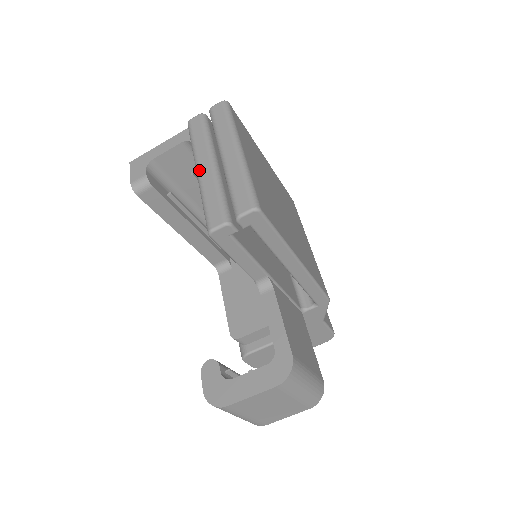
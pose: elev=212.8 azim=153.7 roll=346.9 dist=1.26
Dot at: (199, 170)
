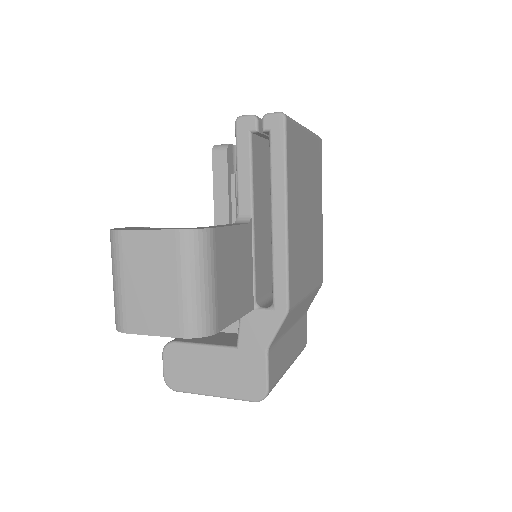
Dot at: occluded
